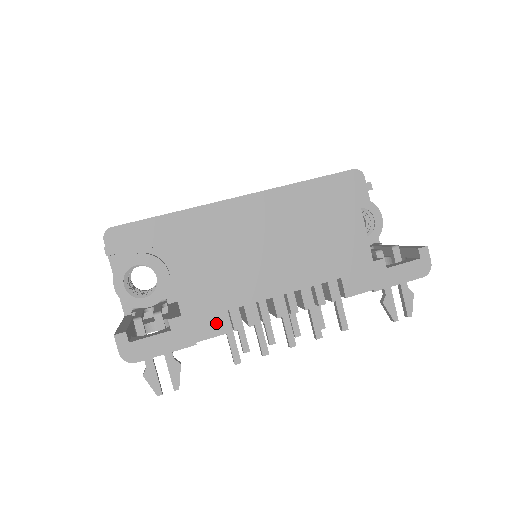
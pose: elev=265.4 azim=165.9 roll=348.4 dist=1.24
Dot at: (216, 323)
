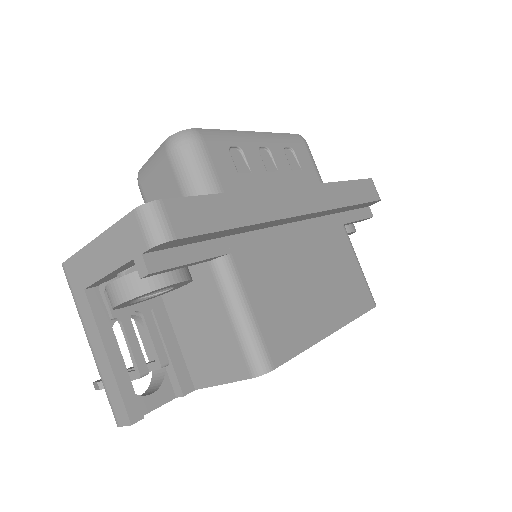
Dot at: occluded
